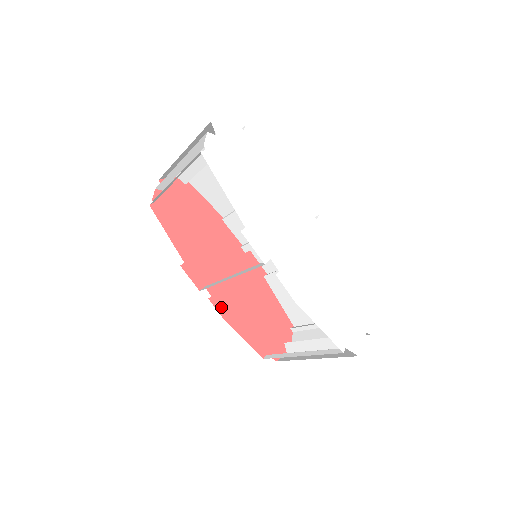
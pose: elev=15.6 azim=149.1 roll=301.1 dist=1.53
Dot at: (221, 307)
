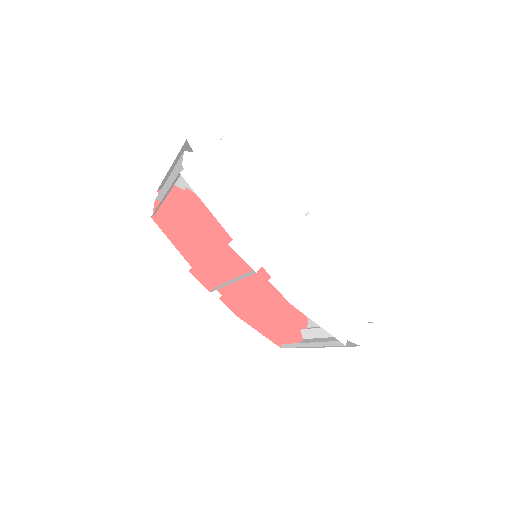
Dot at: (233, 305)
